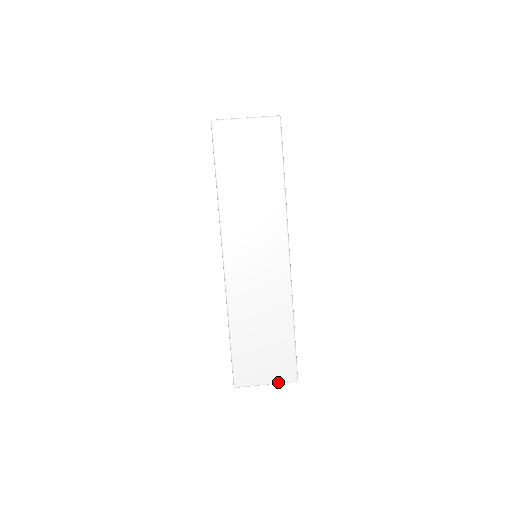
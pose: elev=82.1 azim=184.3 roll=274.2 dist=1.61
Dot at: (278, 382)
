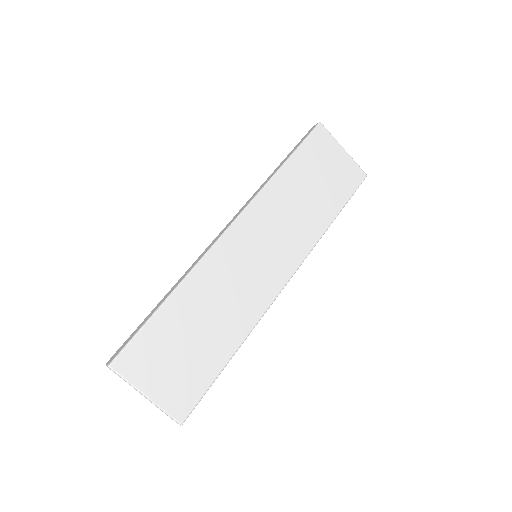
Dot at: (161, 406)
